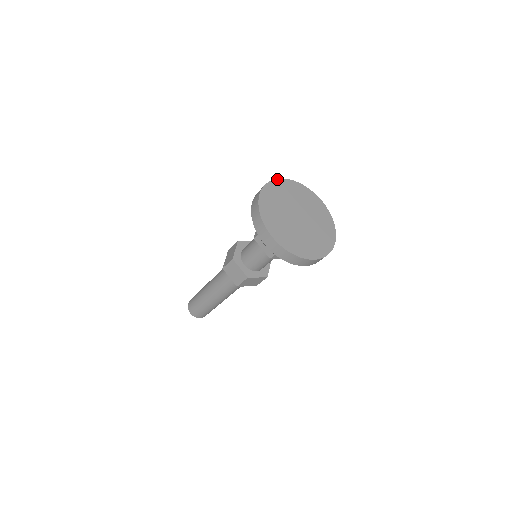
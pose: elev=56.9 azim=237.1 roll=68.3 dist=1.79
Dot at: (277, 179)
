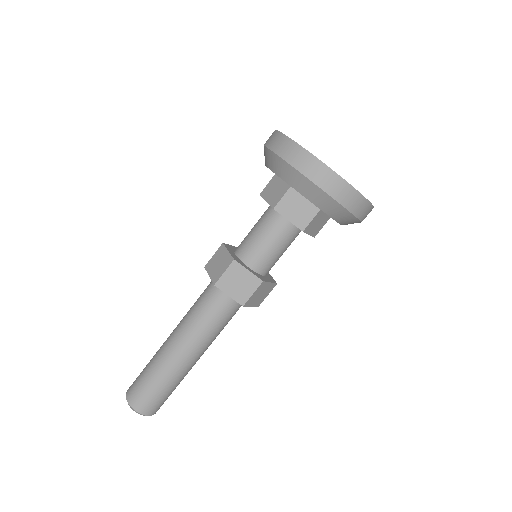
Dot at: occluded
